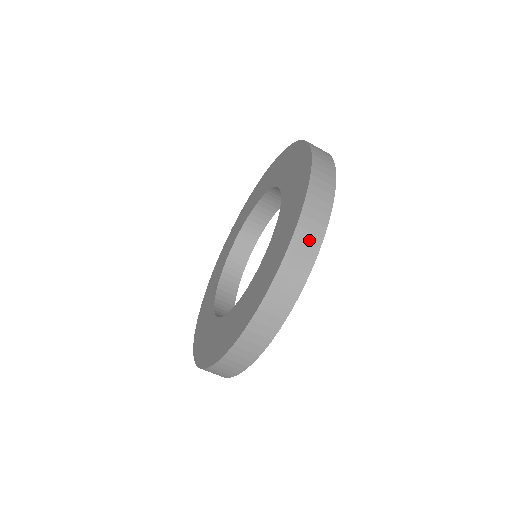
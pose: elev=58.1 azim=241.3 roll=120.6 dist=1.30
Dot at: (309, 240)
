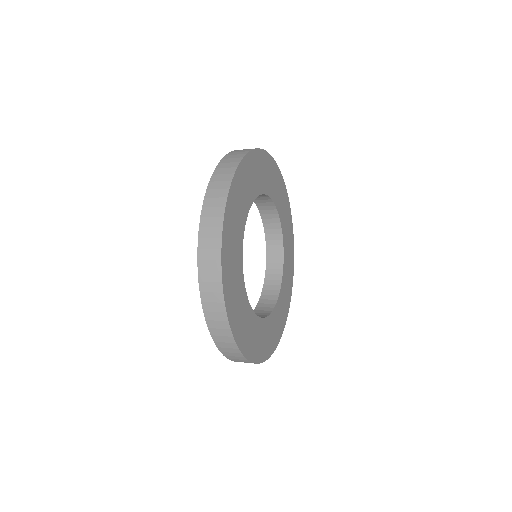
Dot at: occluded
